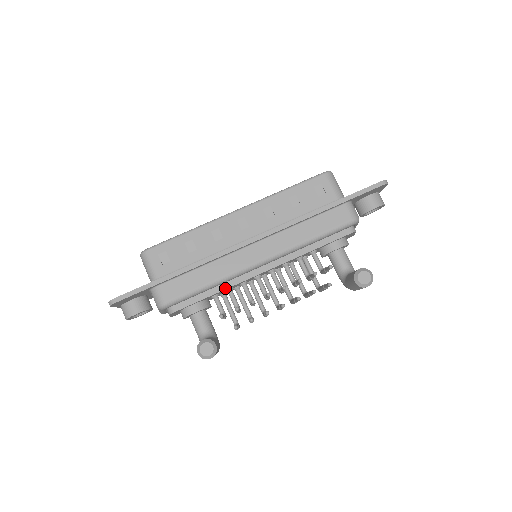
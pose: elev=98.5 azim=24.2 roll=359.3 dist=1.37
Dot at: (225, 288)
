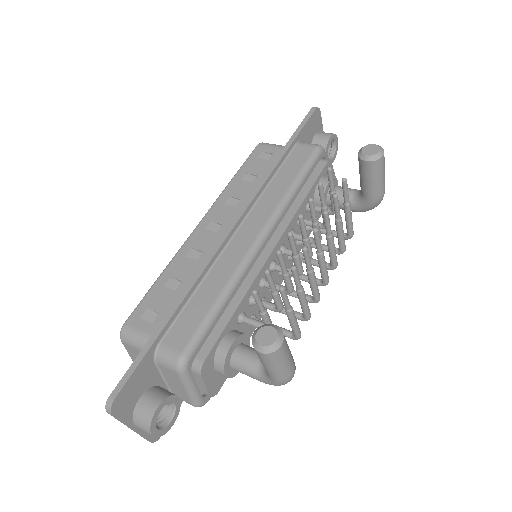
Dot at: (244, 294)
